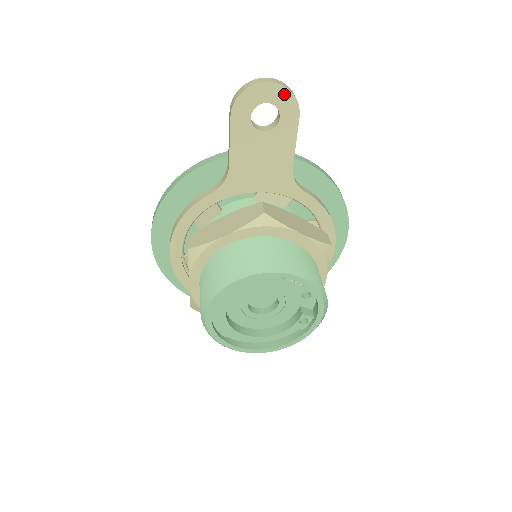
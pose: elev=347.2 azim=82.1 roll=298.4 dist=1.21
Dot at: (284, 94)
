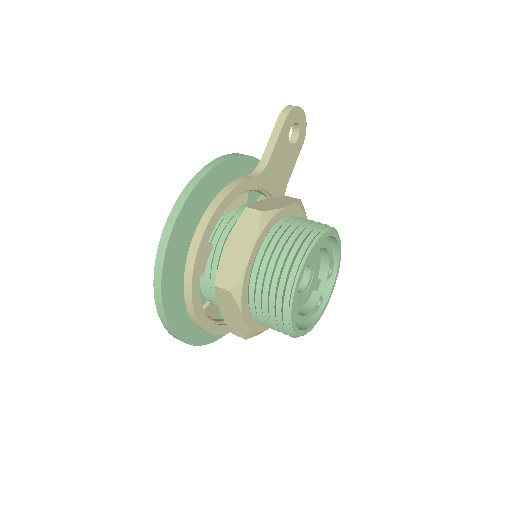
Dot at: (304, 124)
